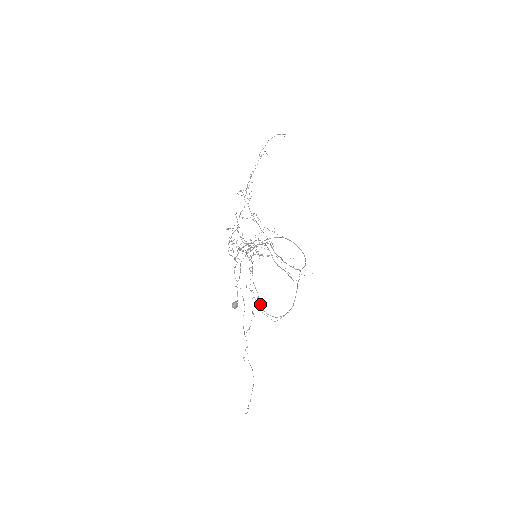
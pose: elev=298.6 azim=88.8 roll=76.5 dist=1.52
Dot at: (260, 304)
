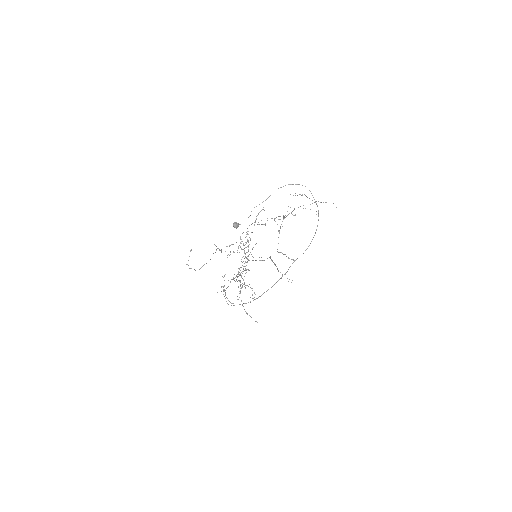
Dot at: occluded
